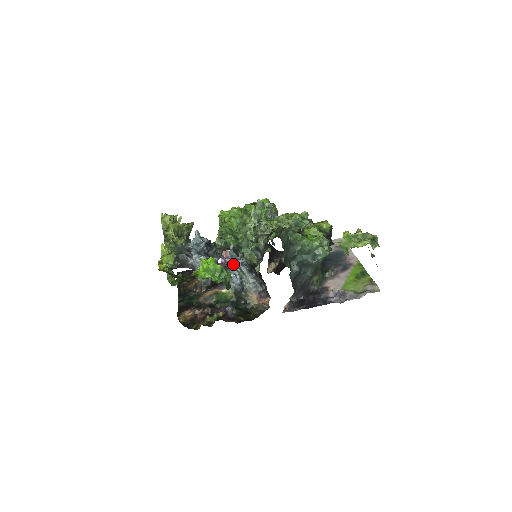
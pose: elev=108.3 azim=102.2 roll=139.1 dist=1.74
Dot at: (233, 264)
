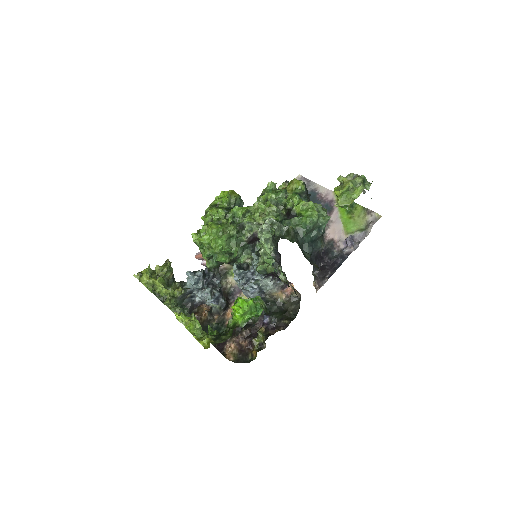
Dot at: (245, 280)
